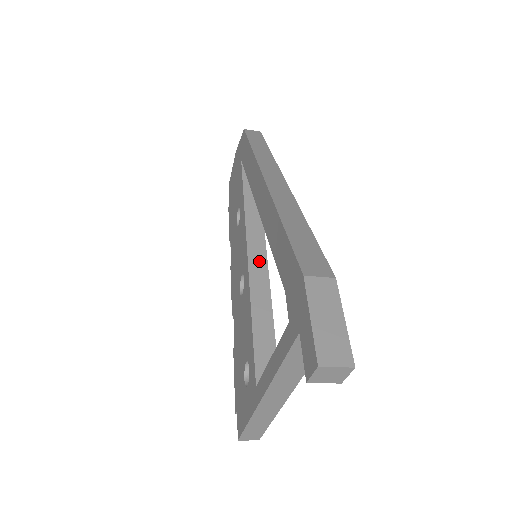
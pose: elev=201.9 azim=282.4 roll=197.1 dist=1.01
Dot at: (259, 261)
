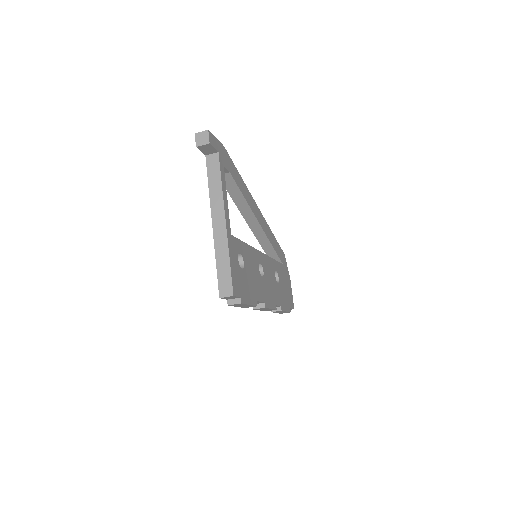
Dot at: occluded
